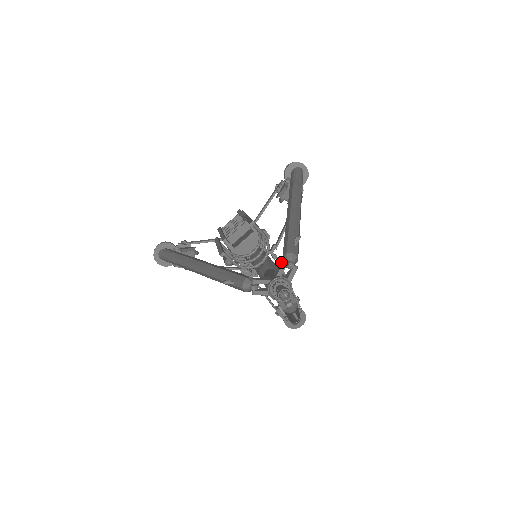
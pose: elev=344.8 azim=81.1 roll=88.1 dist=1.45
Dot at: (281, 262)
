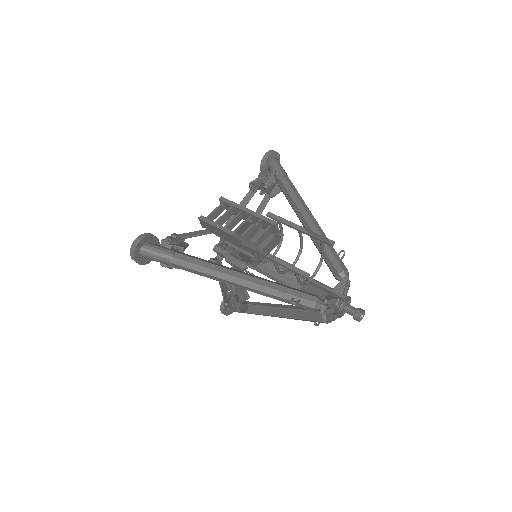
Dot at: (342, 280)
